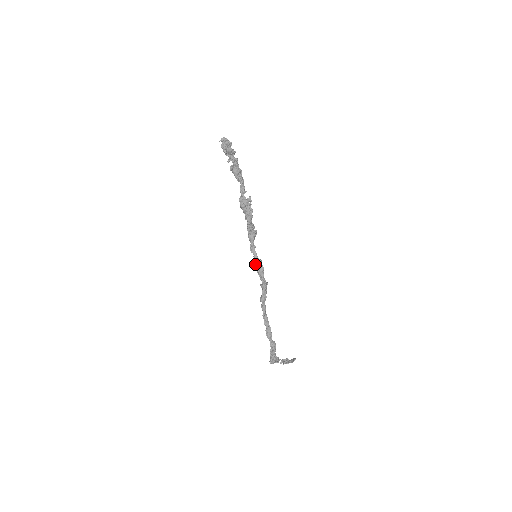
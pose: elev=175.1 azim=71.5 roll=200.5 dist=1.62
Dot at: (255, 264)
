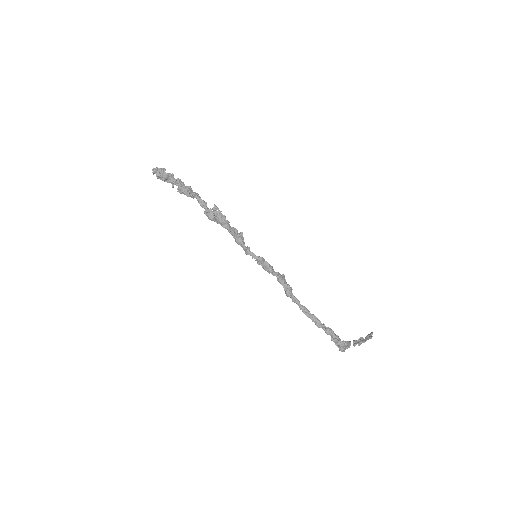
Dot at: (259, 264)
